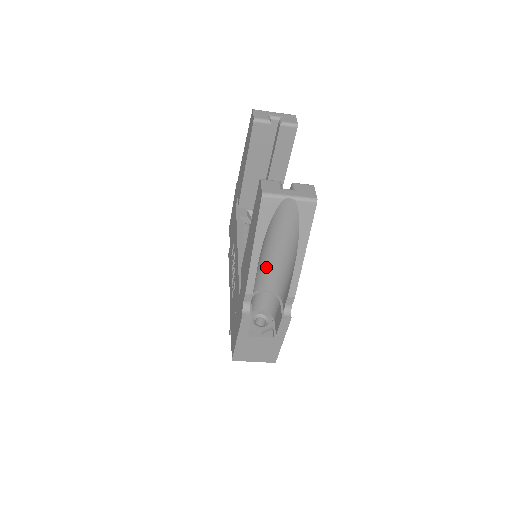
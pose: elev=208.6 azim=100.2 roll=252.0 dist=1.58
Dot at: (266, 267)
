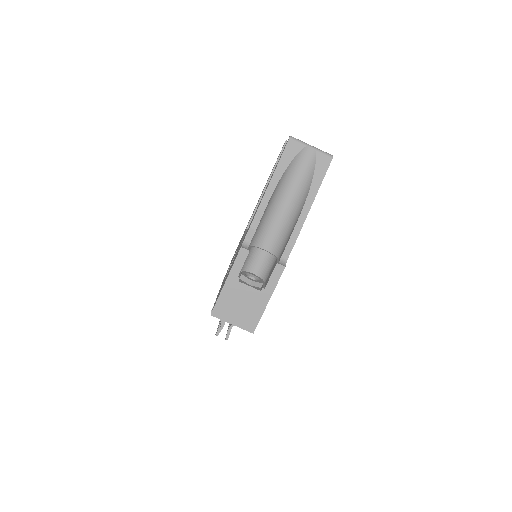
Dot at: (273, 219)
